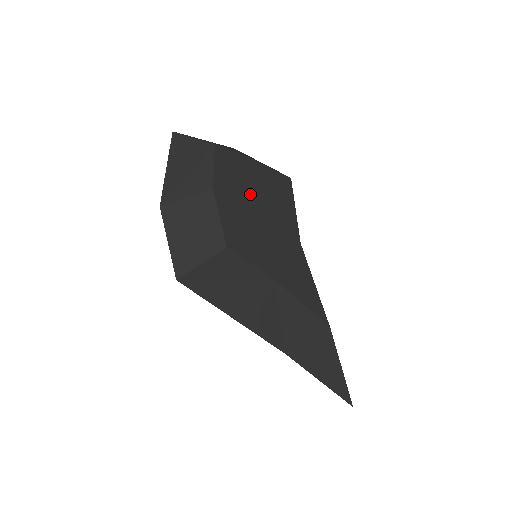
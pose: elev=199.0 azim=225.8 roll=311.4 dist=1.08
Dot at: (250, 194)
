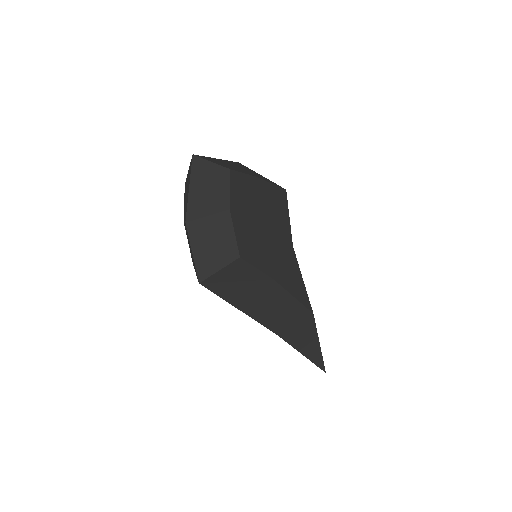
Dot at: (256, 209)
